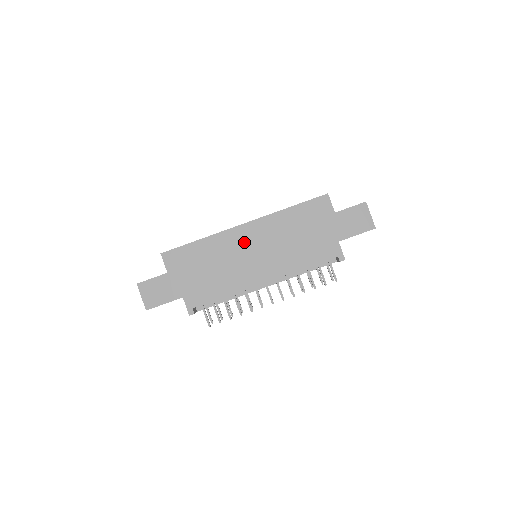
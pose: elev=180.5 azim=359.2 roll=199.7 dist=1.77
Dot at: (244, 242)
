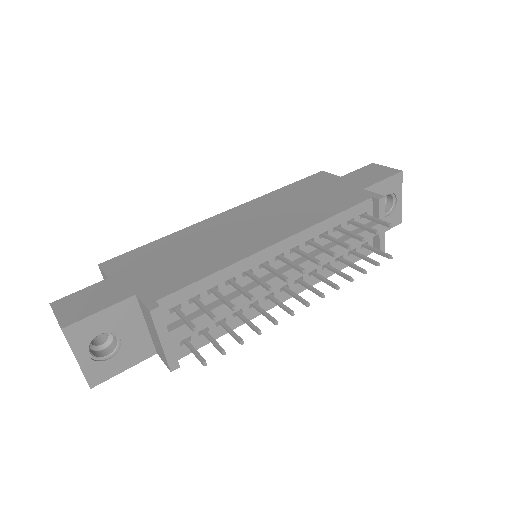
Dot at: (229, 223)
